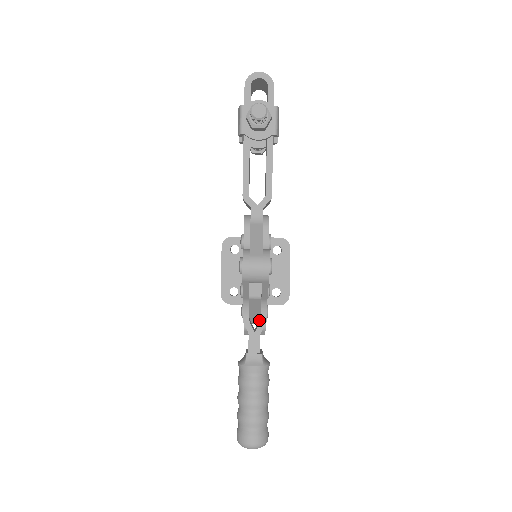
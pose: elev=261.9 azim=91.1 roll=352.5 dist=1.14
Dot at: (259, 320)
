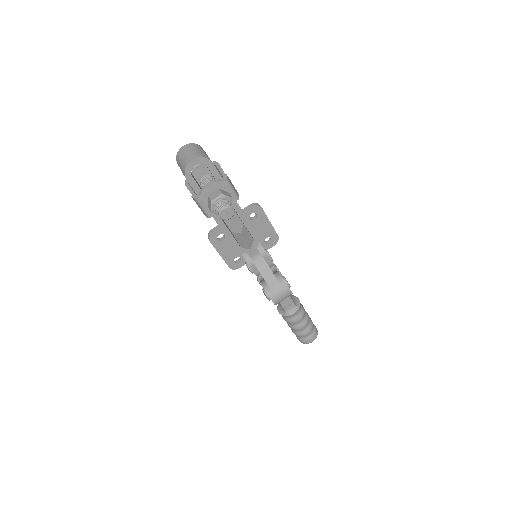
Dot at: occluded
